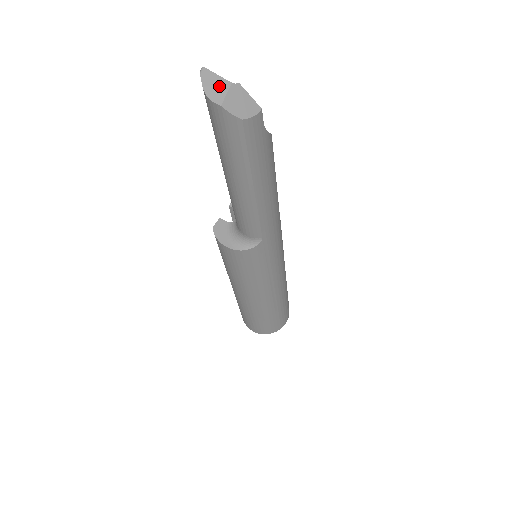
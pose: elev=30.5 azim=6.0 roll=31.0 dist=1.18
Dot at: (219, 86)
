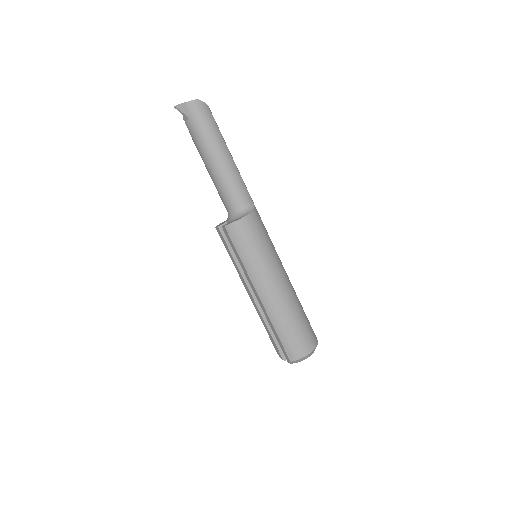
Dot at: occluded
